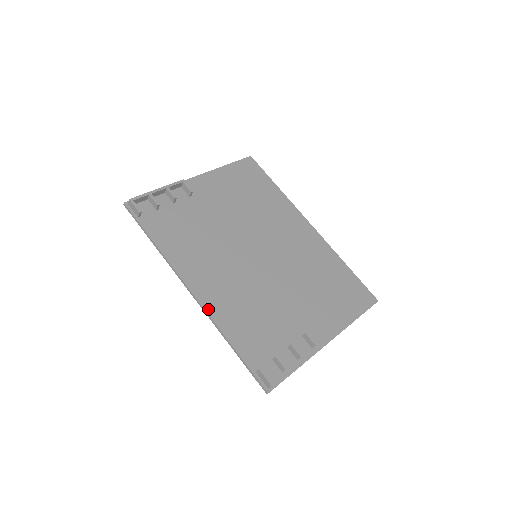
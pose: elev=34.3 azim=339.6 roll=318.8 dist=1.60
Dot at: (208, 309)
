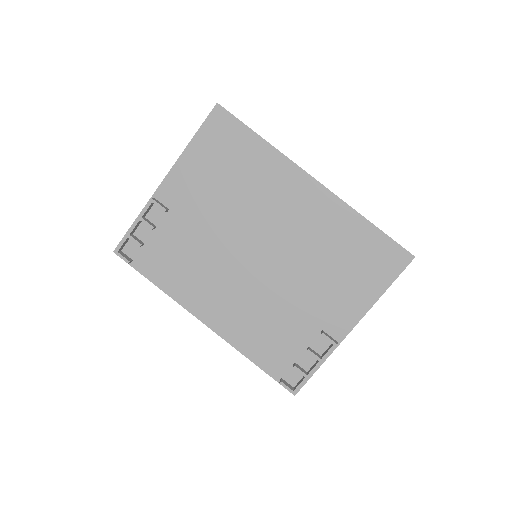
Dot at: (223, 335)
